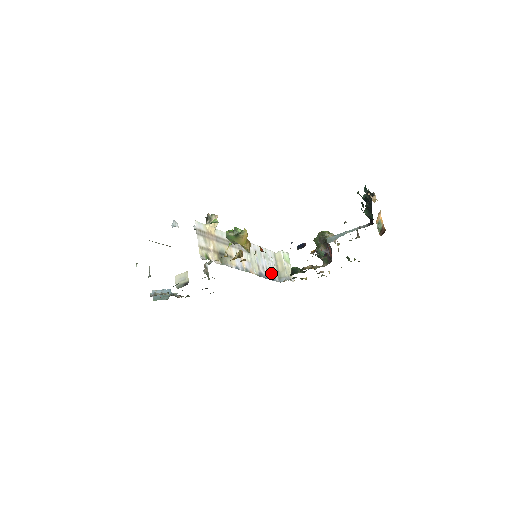
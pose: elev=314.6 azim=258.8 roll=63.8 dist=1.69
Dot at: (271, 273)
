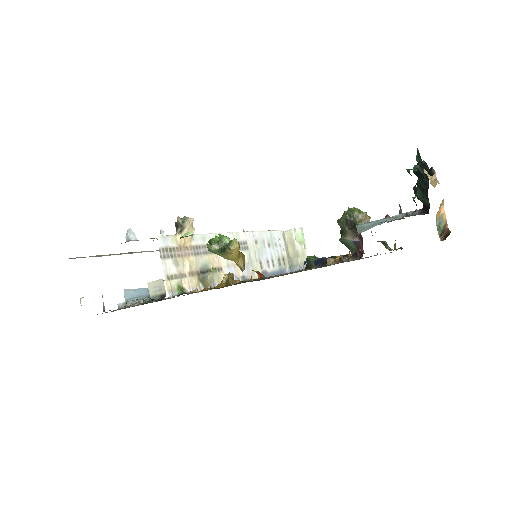
Dot at: (279, 264)
